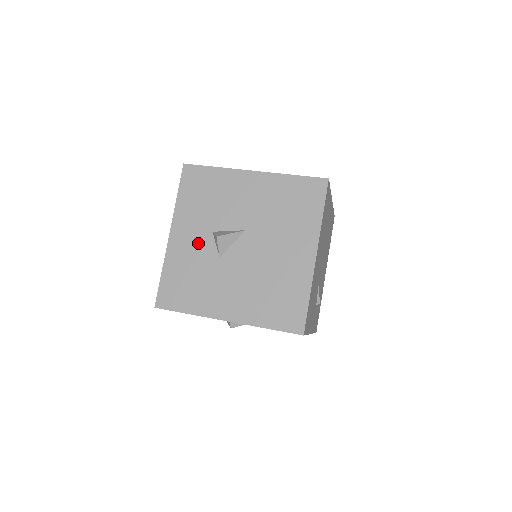
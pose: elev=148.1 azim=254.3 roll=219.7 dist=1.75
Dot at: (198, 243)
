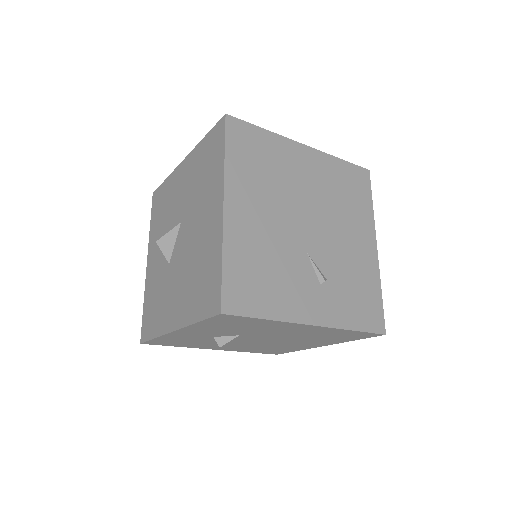
Dot at: (159, 259)
